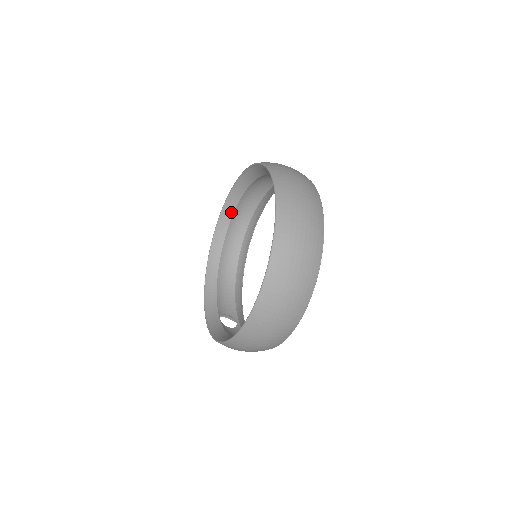
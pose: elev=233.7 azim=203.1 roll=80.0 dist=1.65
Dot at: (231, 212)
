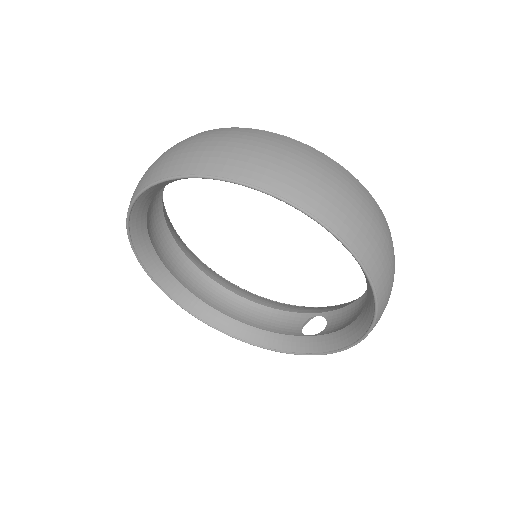
Dot at: (168, 276)
